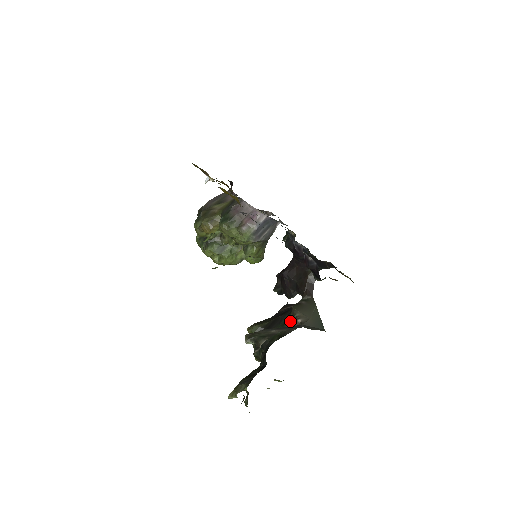
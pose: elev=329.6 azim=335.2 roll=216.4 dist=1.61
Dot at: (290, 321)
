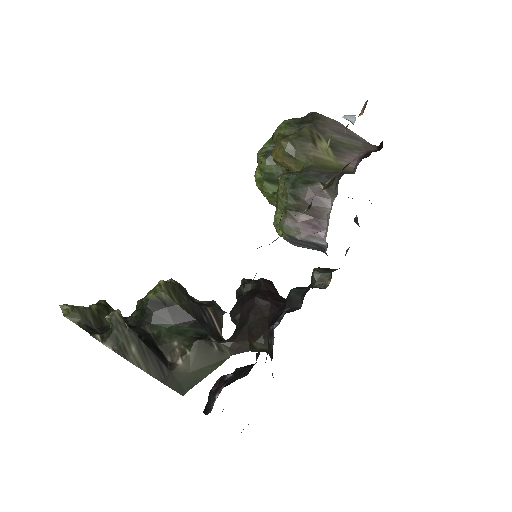
Dot at: (181, 343)
